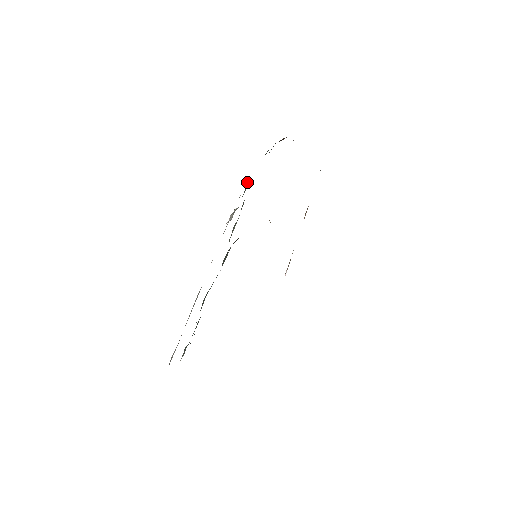
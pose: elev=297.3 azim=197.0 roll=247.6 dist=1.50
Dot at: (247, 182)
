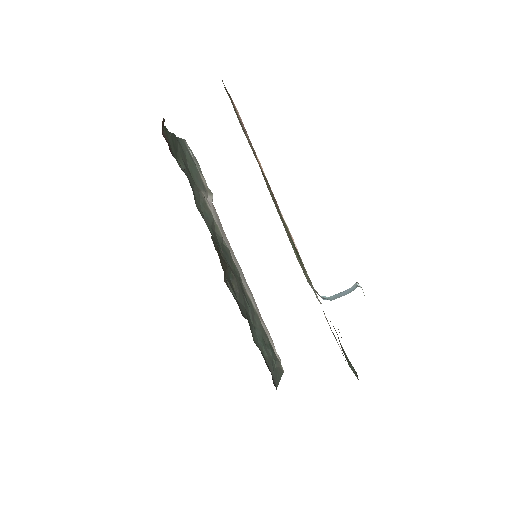
Dot at: (188, 151)
